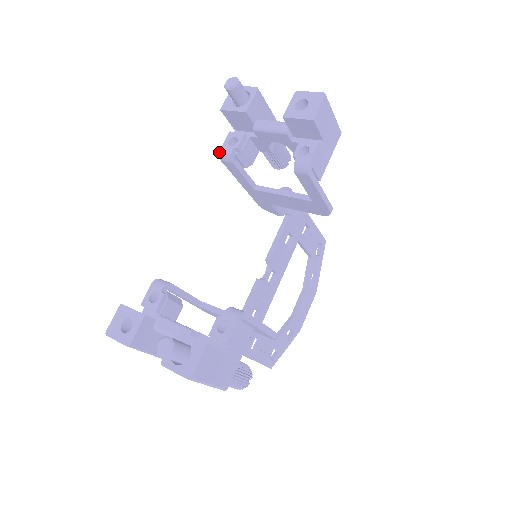
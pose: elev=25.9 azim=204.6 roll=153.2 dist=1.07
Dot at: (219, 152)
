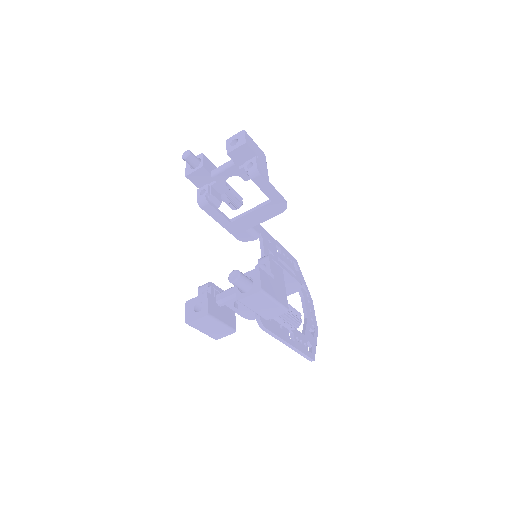
Dot at: occluded
